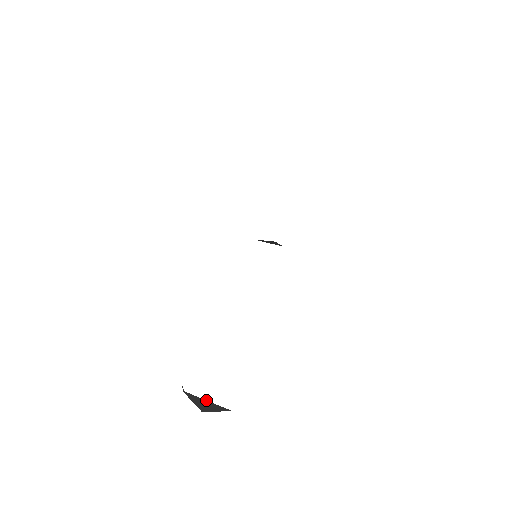
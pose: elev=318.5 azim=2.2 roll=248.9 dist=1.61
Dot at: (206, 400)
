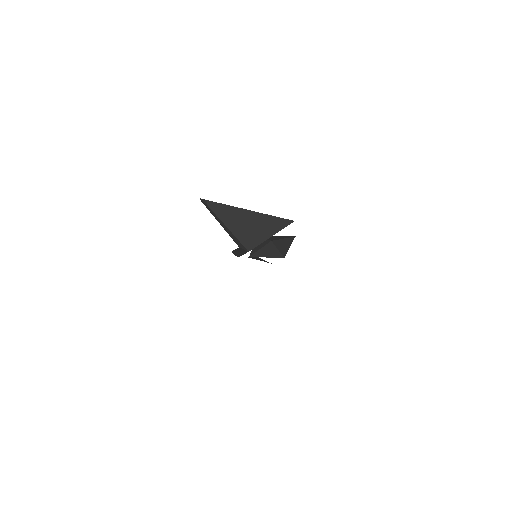
Dot at: (246, 209)
